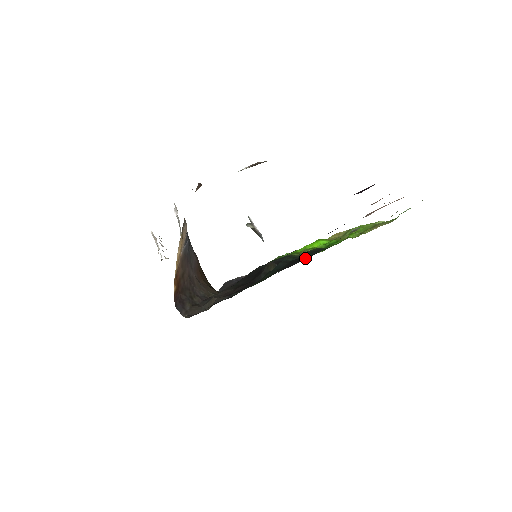
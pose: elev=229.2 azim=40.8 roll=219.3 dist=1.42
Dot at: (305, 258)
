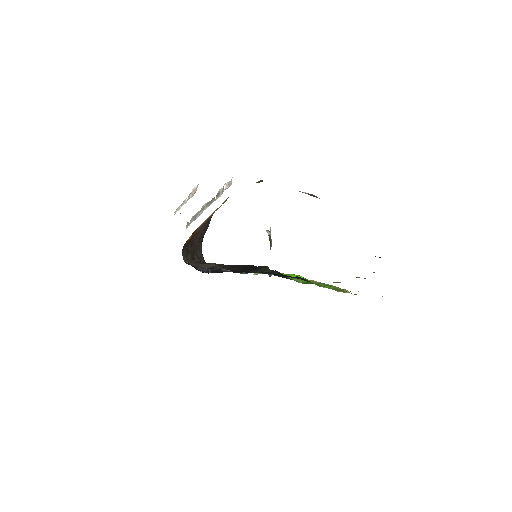
Dot at: occluded
